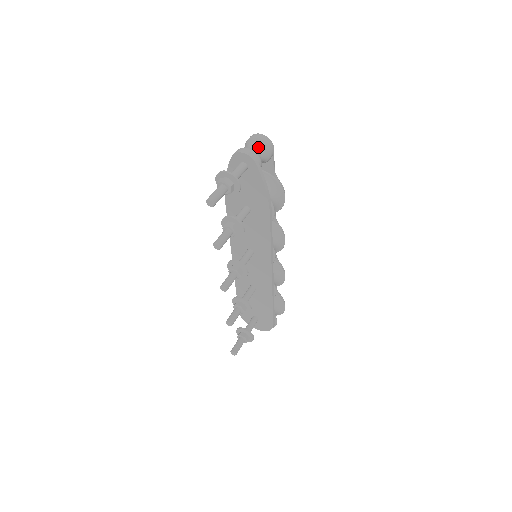
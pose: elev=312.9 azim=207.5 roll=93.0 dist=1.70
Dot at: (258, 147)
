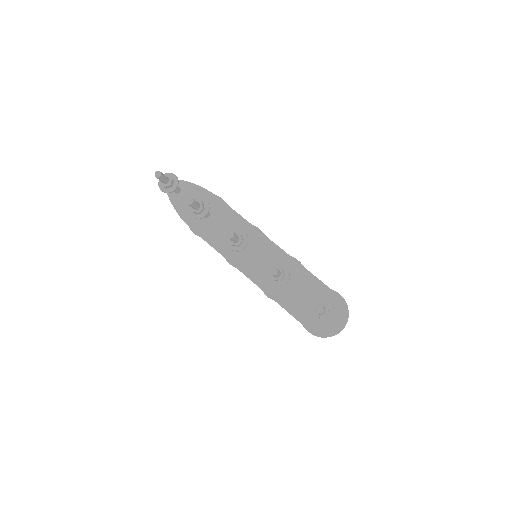
Dot at: occluded
